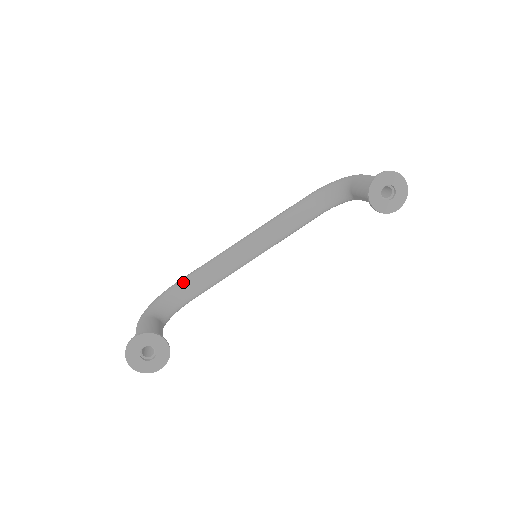
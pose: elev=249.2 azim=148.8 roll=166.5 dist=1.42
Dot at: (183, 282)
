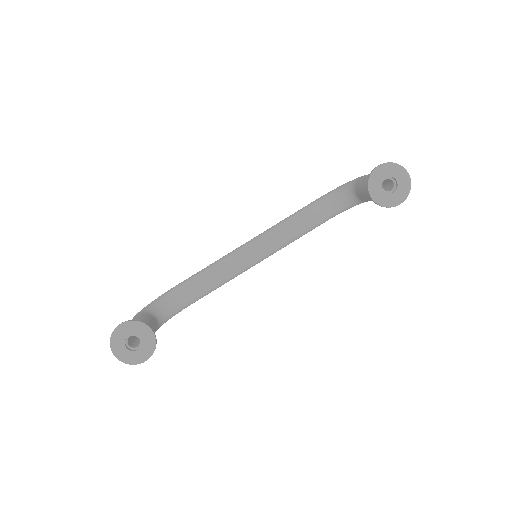
Dot at: (183, 283)
